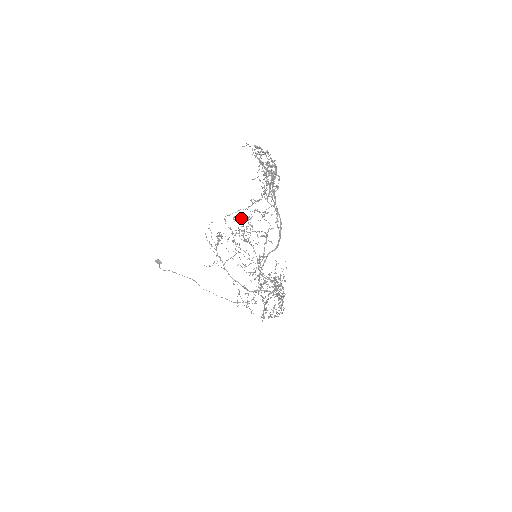
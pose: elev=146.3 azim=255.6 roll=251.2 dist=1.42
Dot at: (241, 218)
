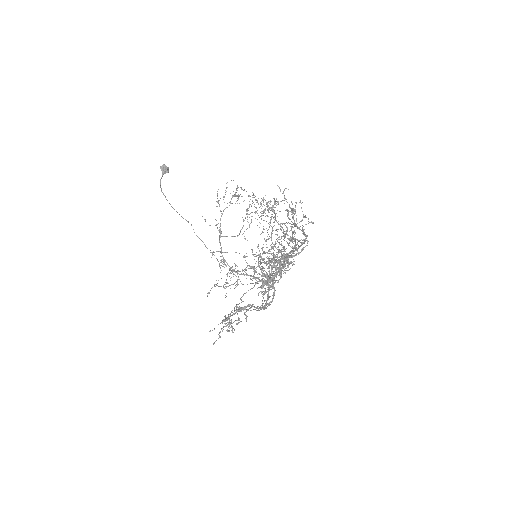
Dot at: (229, 268)
